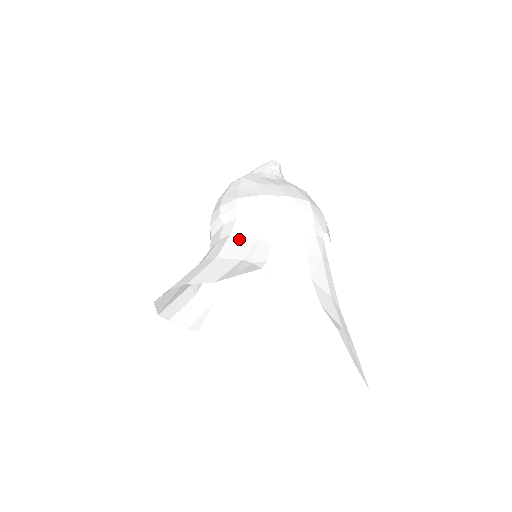
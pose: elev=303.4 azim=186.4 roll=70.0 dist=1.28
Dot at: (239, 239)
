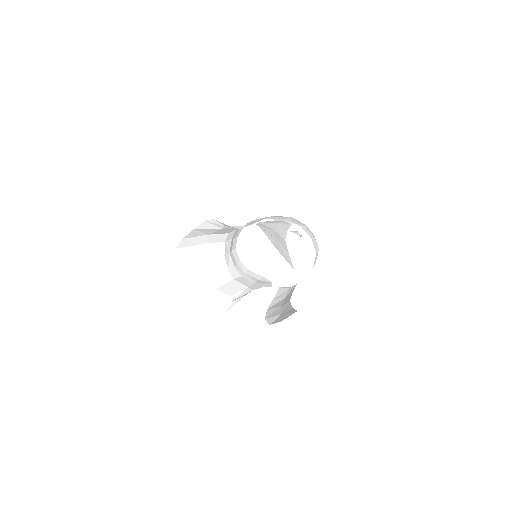
Dot at: (231, 231)
